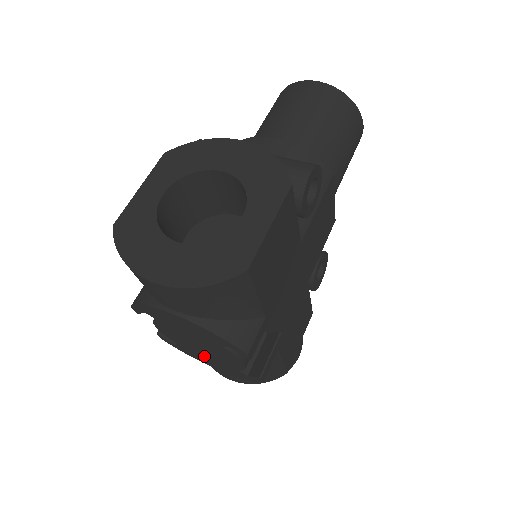
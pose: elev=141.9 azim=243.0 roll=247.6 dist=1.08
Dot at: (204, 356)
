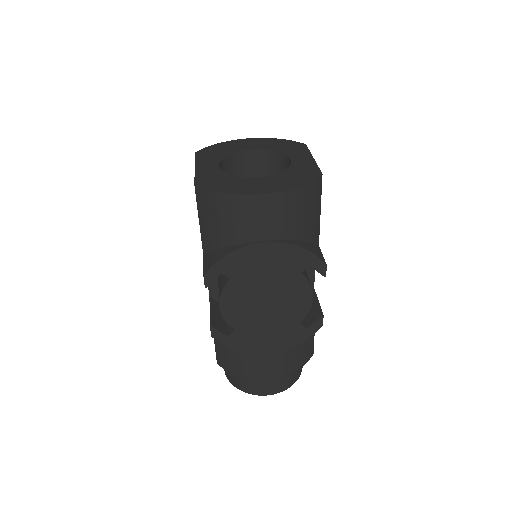
Dot at: (262, 329)
